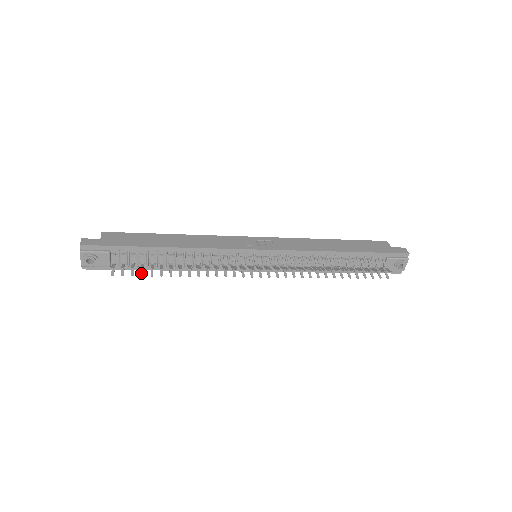
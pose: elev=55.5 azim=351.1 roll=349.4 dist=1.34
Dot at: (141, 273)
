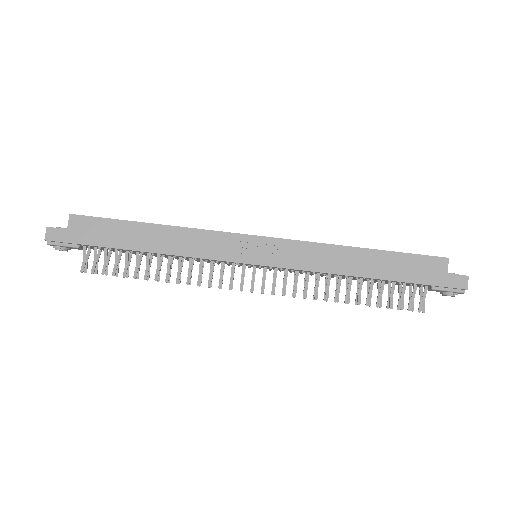
Dot at: occluded
